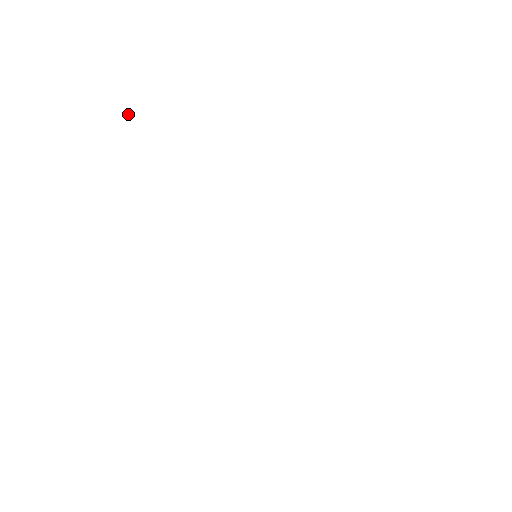
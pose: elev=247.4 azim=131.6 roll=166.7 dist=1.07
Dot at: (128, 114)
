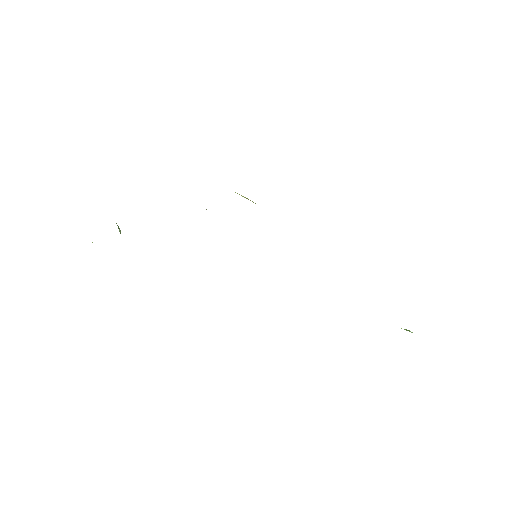
Dot at: occluded
